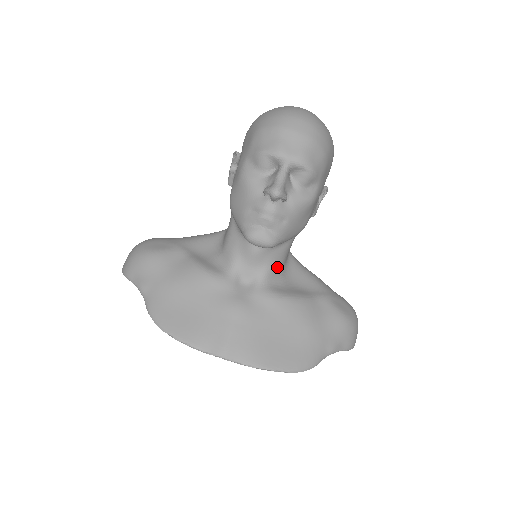
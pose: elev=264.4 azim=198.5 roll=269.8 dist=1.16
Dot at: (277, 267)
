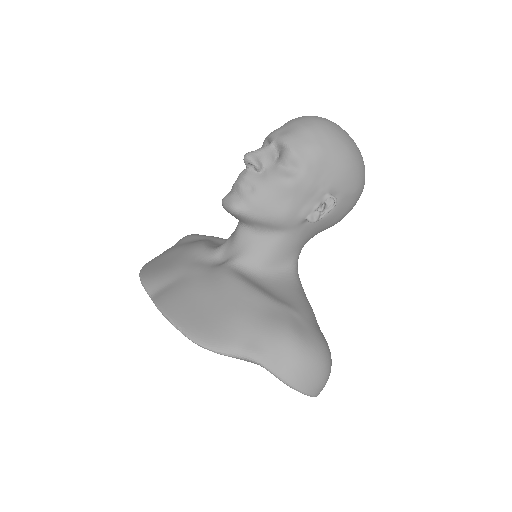
Dot at: (255, 258)
